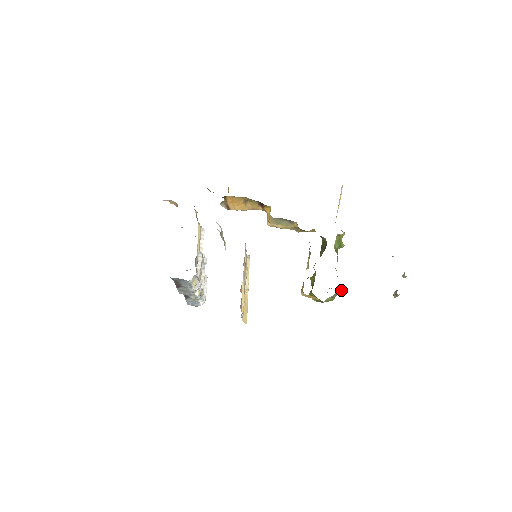
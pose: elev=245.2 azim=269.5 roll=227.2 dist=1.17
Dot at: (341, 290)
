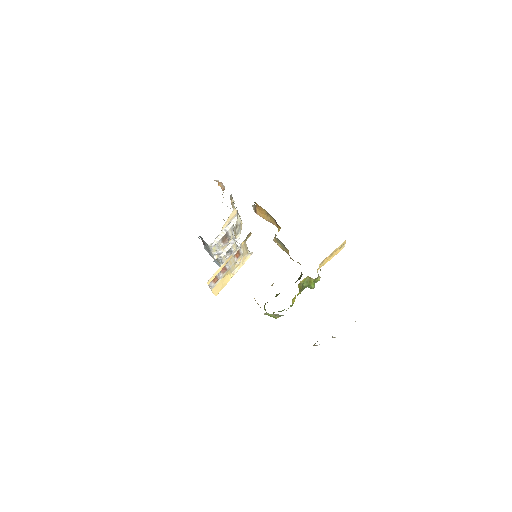
Dot at: (283, 315)
